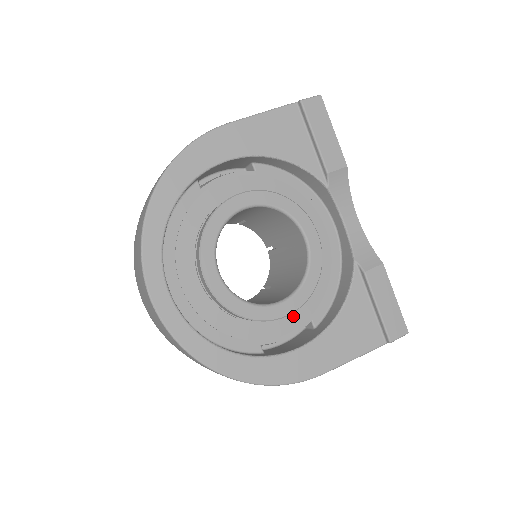
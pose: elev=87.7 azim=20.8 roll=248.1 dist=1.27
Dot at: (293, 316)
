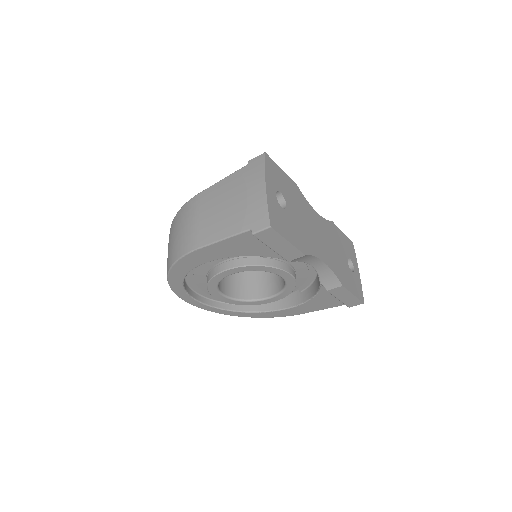
Dot at: occluded
